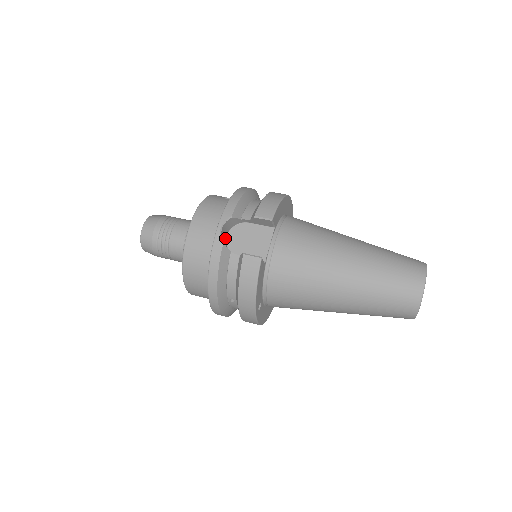
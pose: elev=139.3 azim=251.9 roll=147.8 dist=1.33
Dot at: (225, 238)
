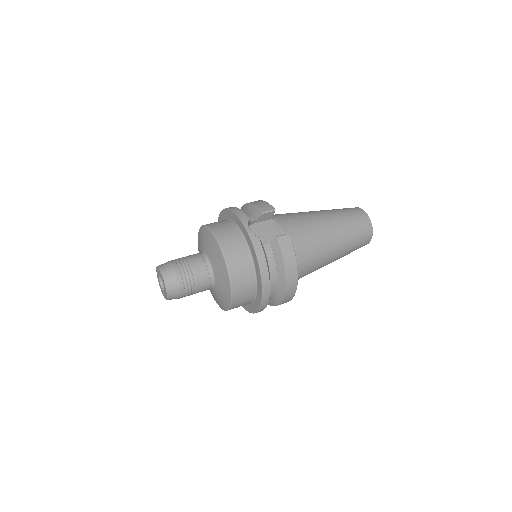
Dot at: occluded
